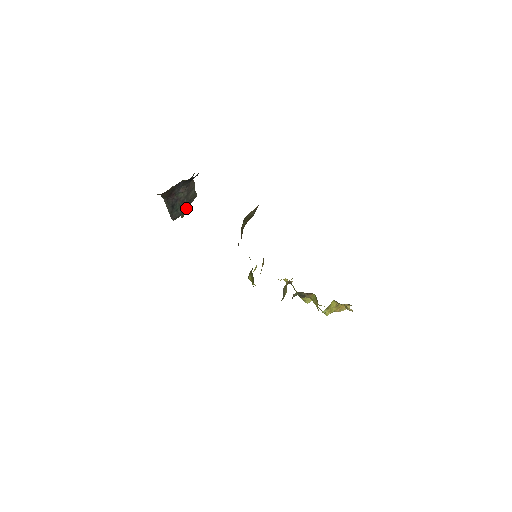
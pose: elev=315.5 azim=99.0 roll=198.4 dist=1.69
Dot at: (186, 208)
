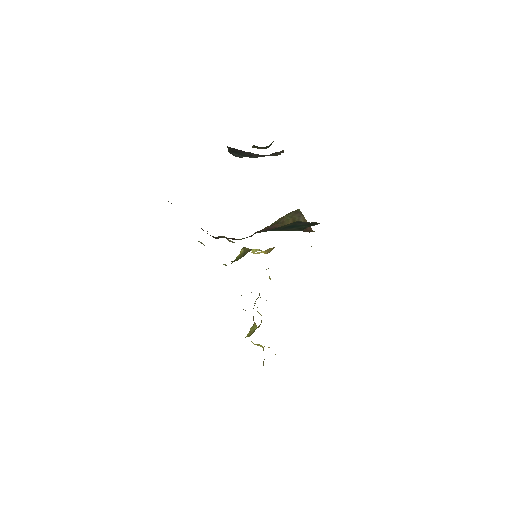
Dot at: occluded
